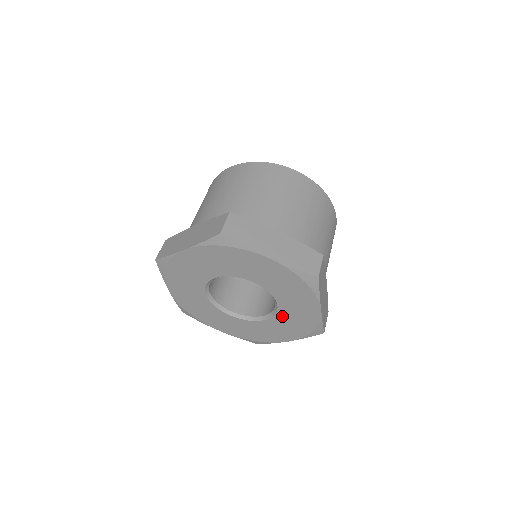
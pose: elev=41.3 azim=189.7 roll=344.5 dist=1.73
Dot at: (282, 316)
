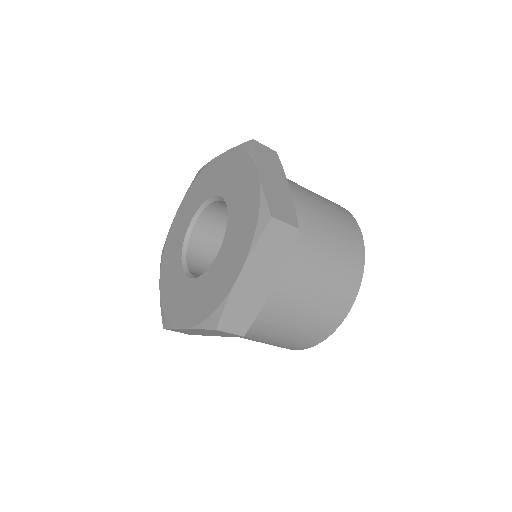
Dot at: (209, 275)
